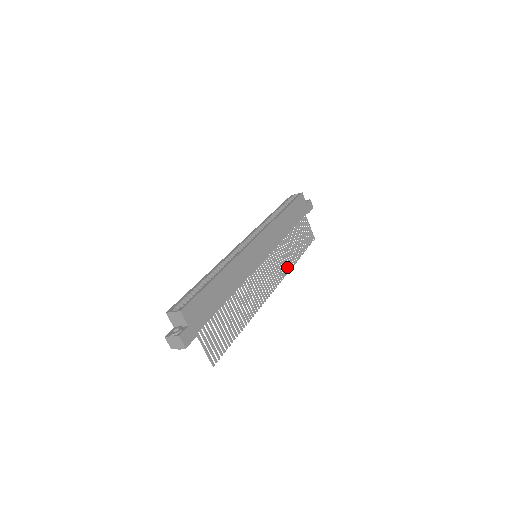
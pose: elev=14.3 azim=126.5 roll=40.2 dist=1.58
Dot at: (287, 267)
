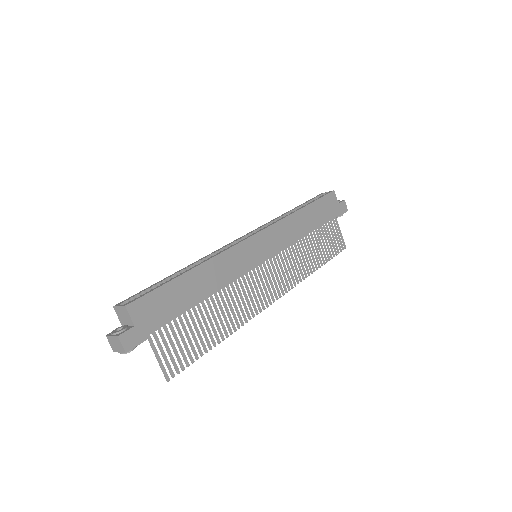
Dot at: occluded
